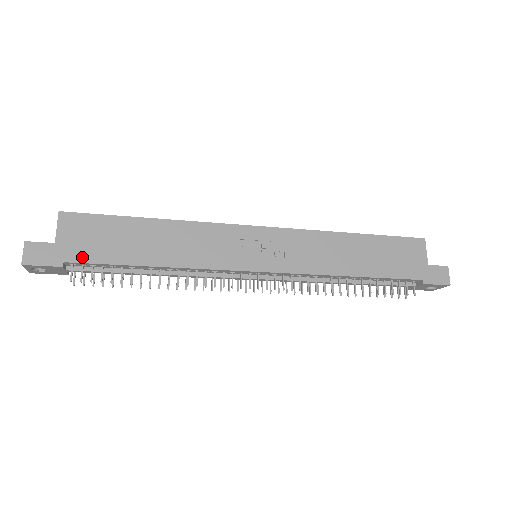
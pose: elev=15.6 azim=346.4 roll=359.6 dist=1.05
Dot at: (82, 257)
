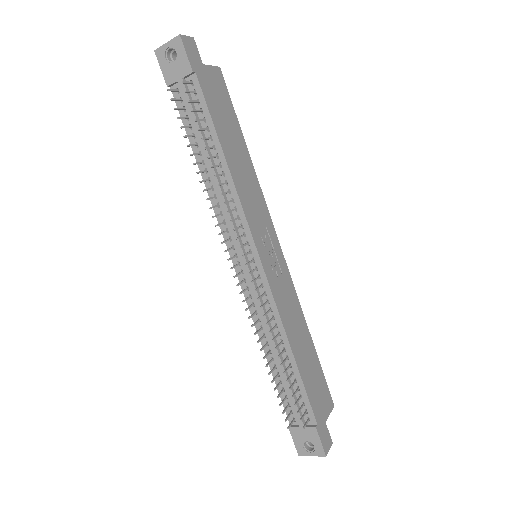
Dot at: (205, 89)
